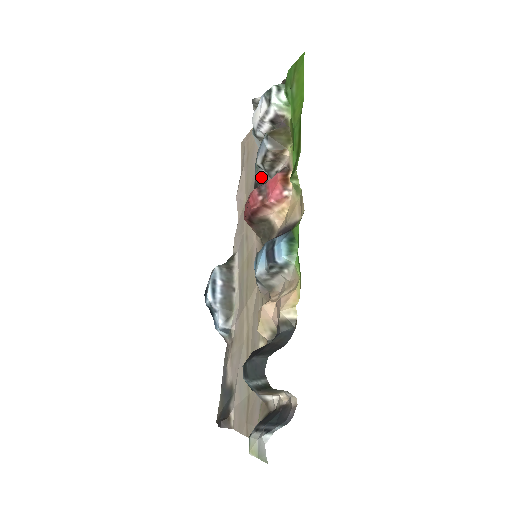
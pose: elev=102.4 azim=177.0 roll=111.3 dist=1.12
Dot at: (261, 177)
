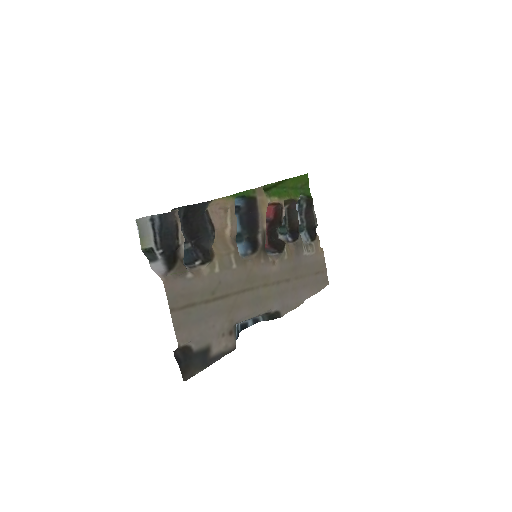
Dot at: occluded
